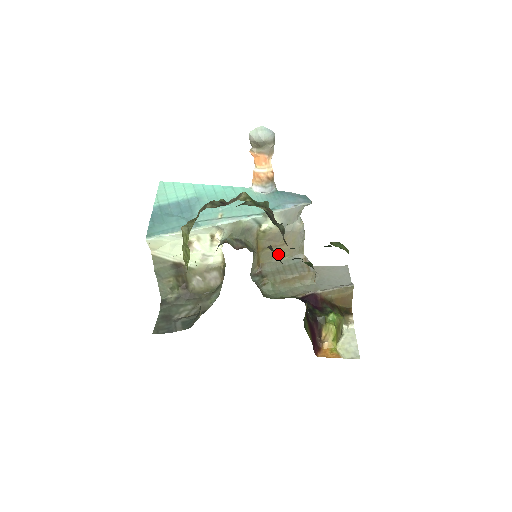
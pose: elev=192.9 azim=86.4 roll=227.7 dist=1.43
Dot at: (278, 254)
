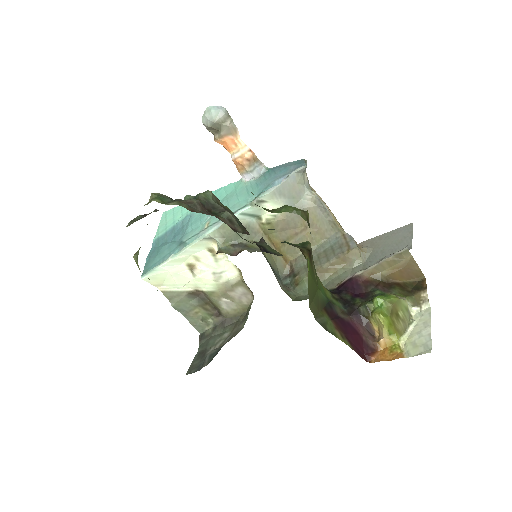
Dot at: occluded
